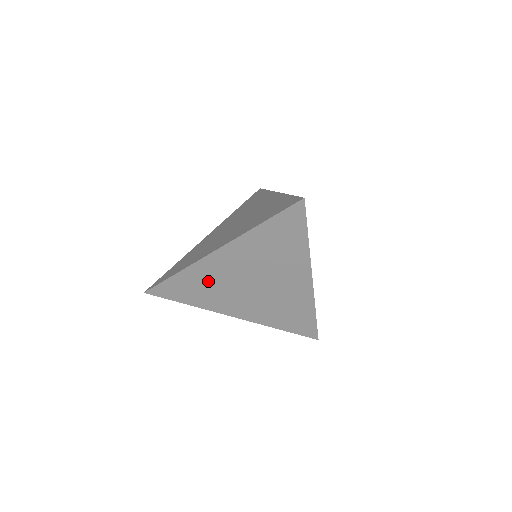
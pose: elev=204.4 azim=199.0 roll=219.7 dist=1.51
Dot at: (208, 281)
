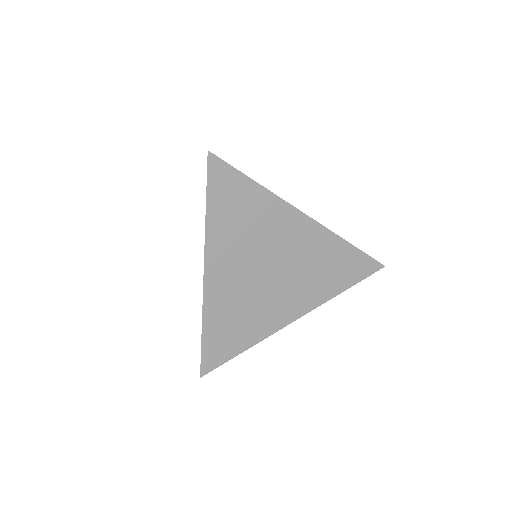
Dot at: (233, 309)
